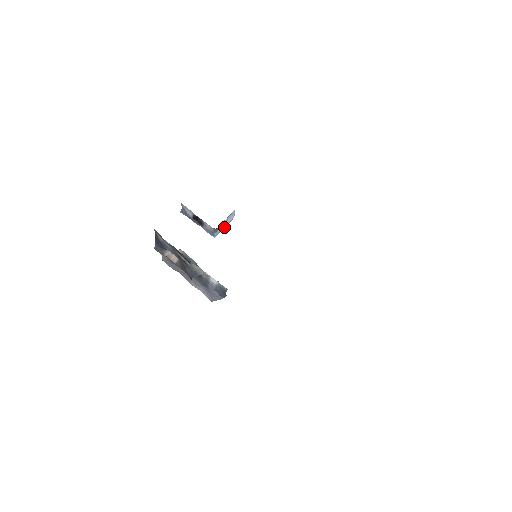
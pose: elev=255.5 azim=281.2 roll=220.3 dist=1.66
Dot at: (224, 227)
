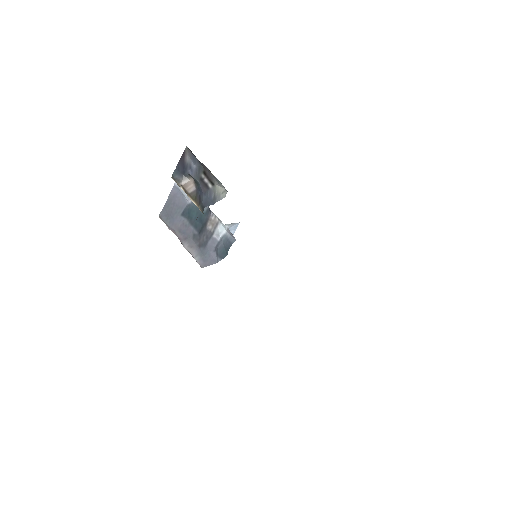
Dot at: occluded
